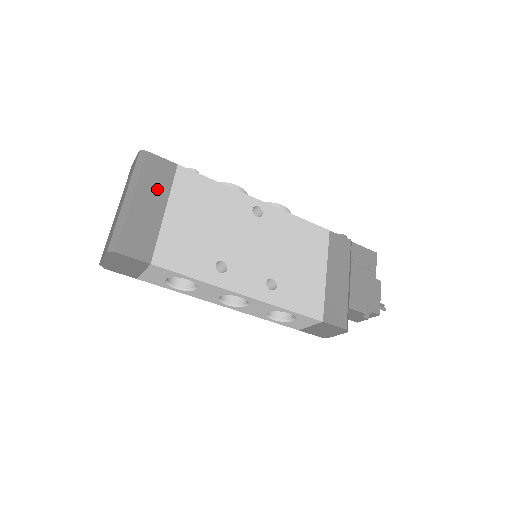
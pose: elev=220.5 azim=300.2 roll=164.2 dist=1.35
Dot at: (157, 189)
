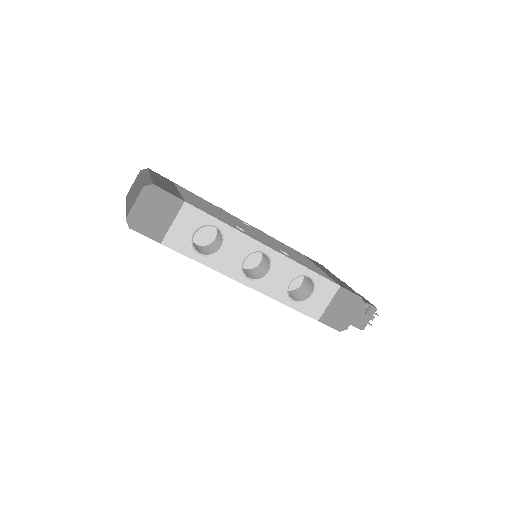
Dot at: (166, 182)
